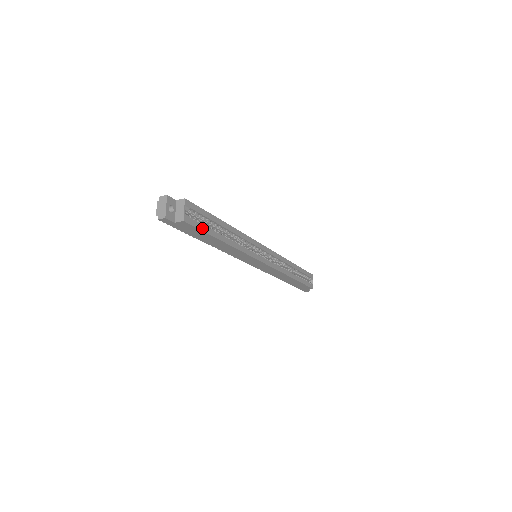
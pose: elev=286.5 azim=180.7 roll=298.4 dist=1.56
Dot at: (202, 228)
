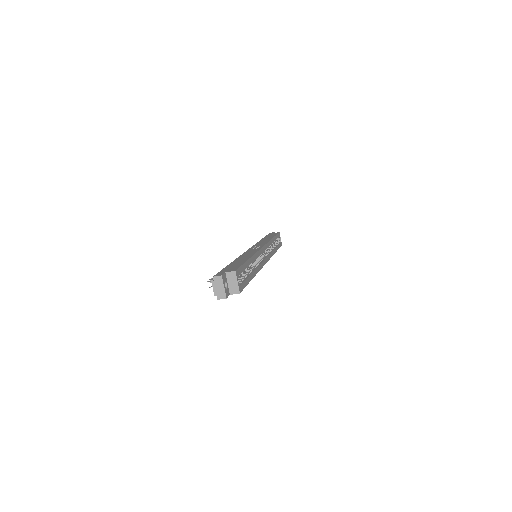
Dot at: (245, 284)
